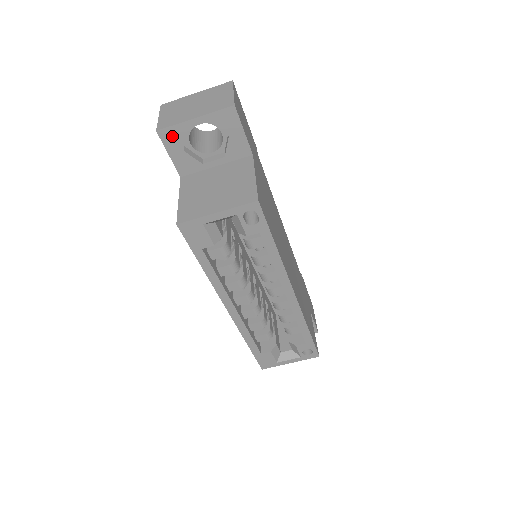
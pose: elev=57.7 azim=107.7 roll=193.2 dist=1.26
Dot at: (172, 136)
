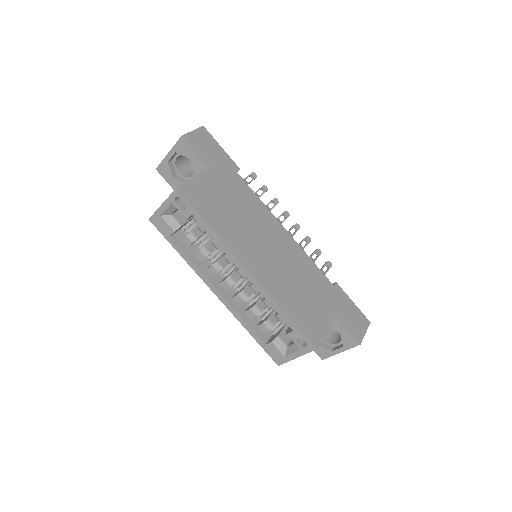
Dot at: (164, 170)
